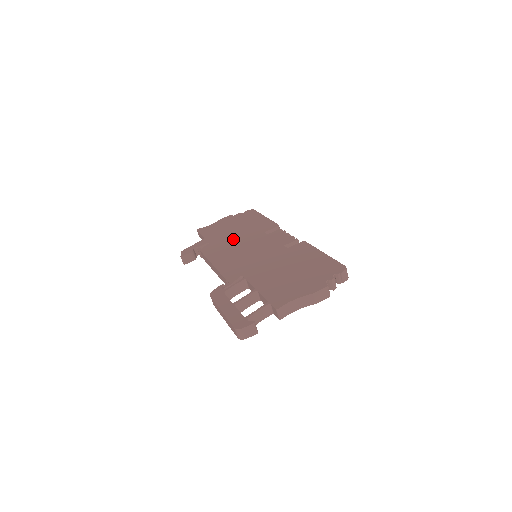
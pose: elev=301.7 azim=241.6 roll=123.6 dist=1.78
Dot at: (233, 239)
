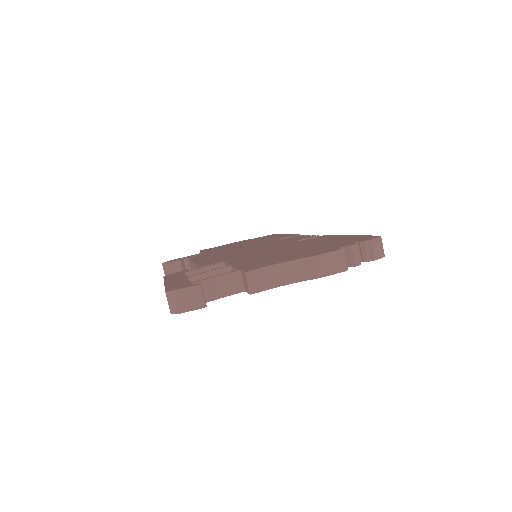
Dot at: (235, 247)
